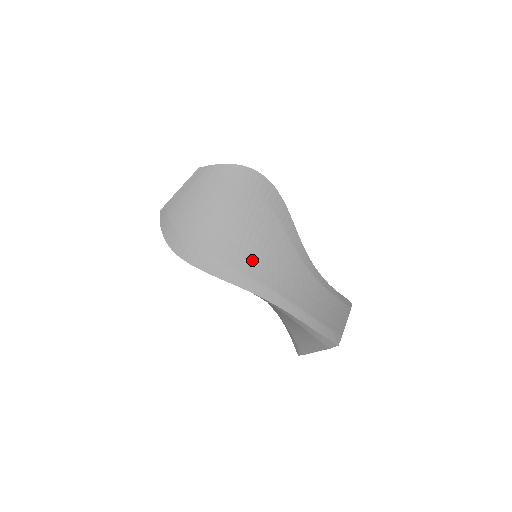
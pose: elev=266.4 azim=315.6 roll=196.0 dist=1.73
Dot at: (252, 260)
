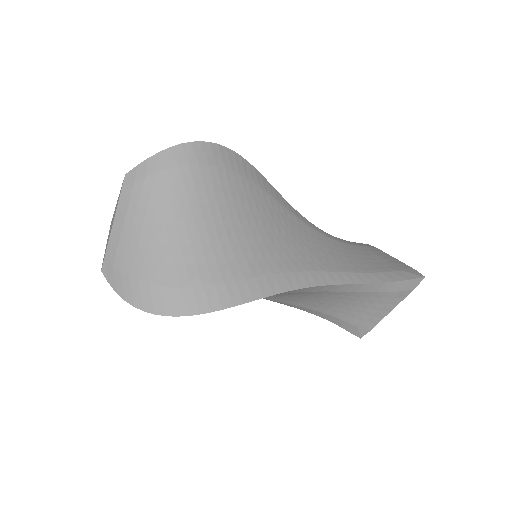
Dot at: occluded
